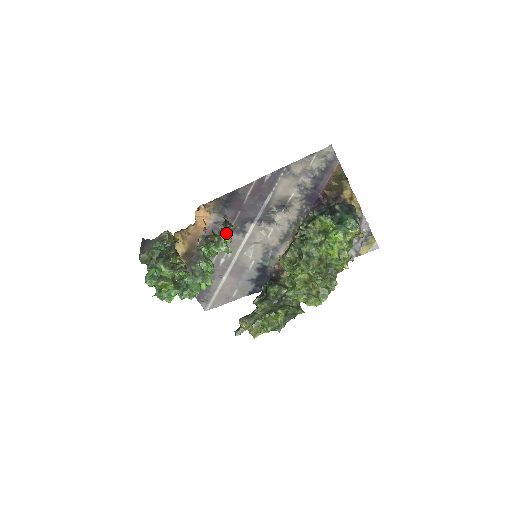
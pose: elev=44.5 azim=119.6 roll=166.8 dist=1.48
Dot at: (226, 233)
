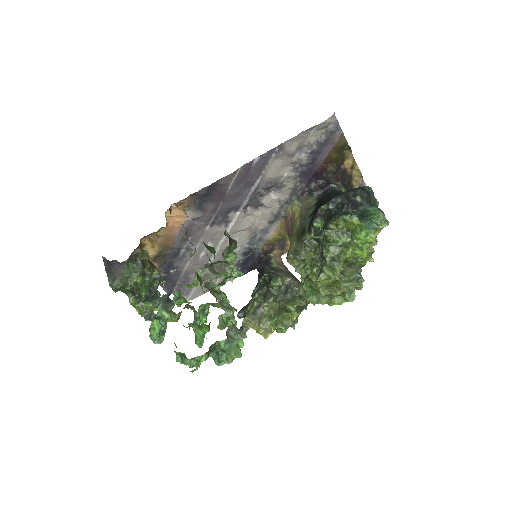
Dot at: occluded
